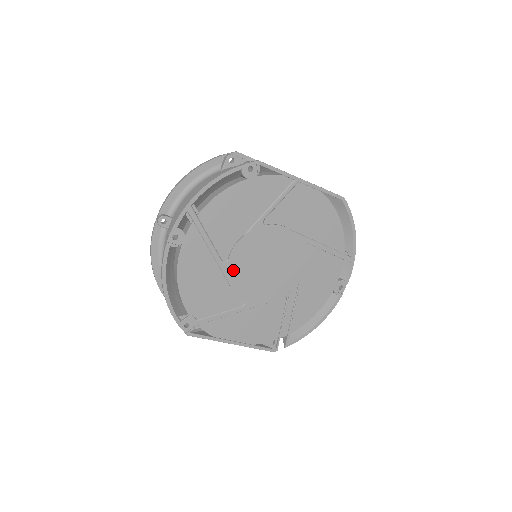
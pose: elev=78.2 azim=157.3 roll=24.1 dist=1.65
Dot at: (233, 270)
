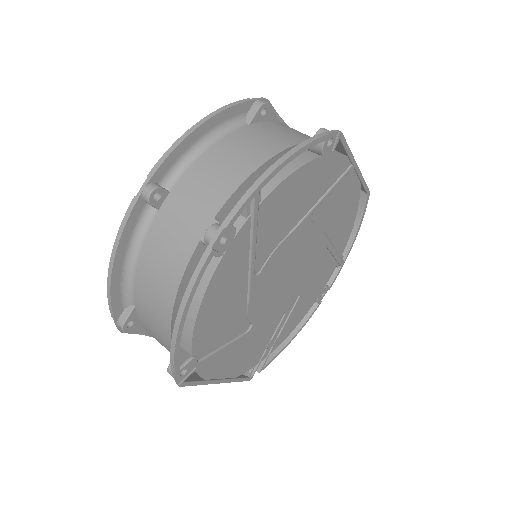
Dot at: (259, 285)
